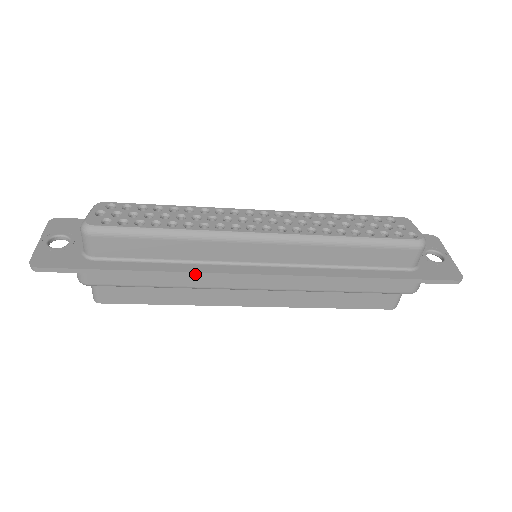
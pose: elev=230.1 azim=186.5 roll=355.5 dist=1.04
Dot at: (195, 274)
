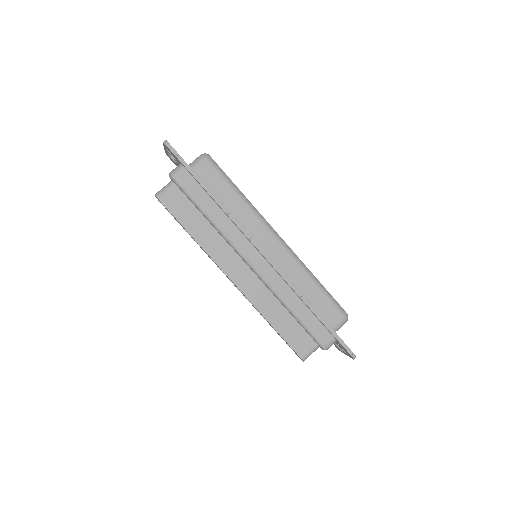
Dot at: (235, 220)
